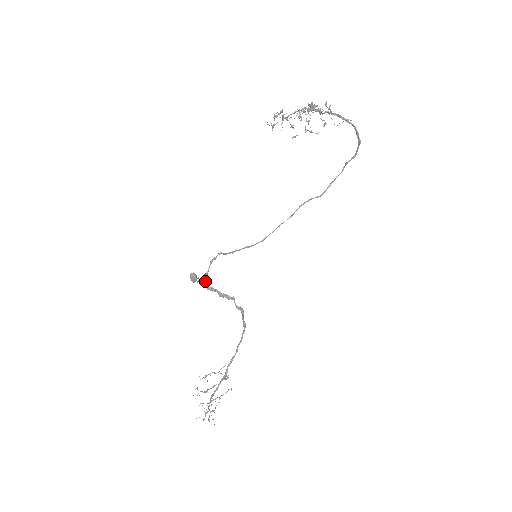
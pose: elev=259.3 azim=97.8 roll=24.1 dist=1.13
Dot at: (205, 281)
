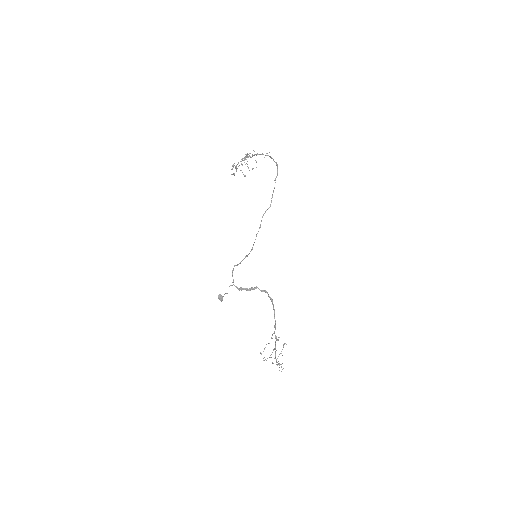
Dot at: (235, 286)
